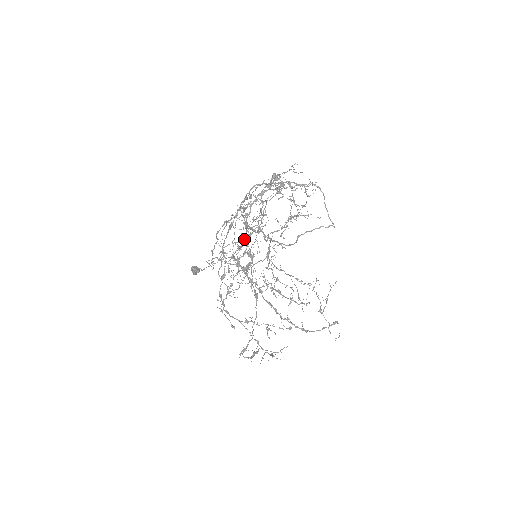
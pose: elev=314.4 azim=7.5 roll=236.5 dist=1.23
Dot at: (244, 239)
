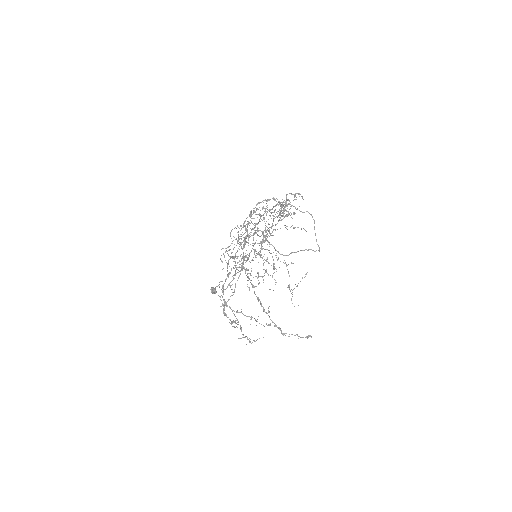
Dot at: occluded
